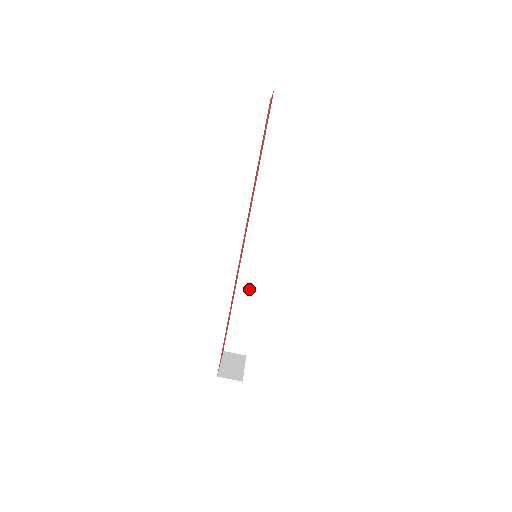
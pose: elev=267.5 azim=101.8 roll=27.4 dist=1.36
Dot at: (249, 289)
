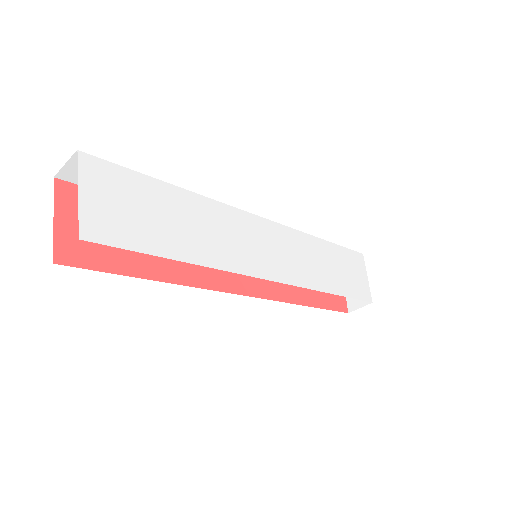
Dot at: occluded
